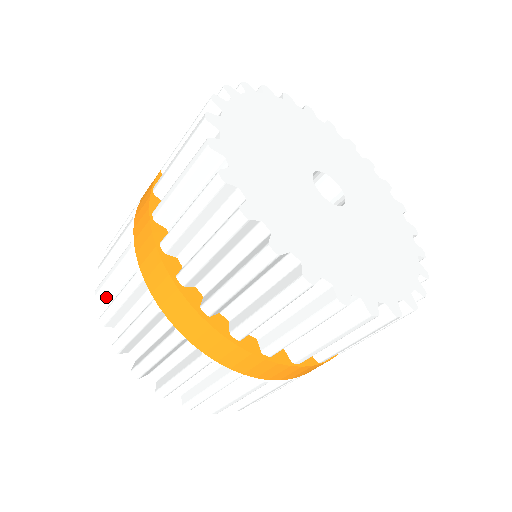
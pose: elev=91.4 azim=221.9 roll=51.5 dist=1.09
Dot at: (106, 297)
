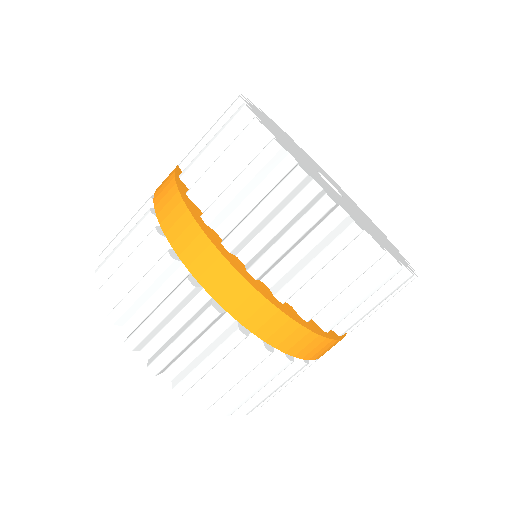
Dot at: occluded
